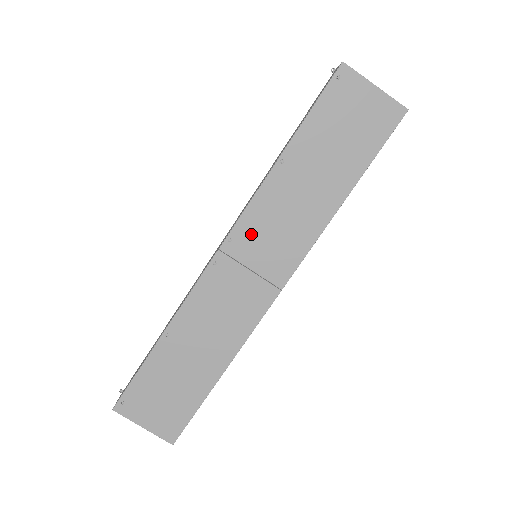
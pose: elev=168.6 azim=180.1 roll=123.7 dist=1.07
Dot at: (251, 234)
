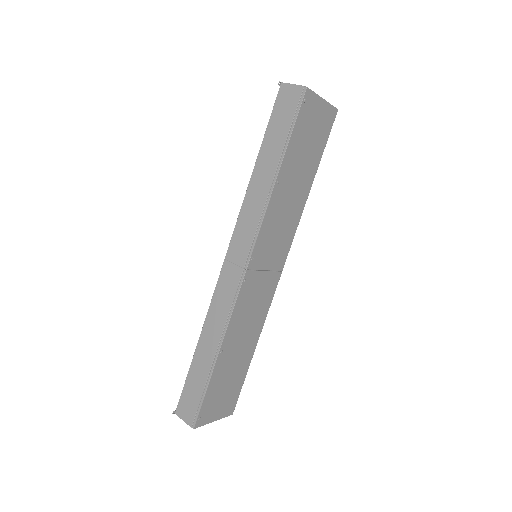
Dot at: (264, 246)
